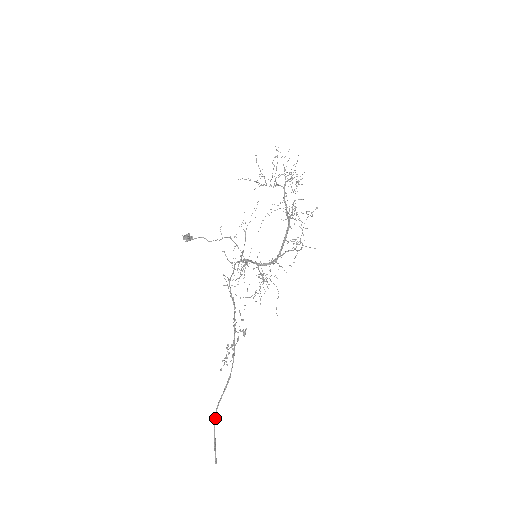
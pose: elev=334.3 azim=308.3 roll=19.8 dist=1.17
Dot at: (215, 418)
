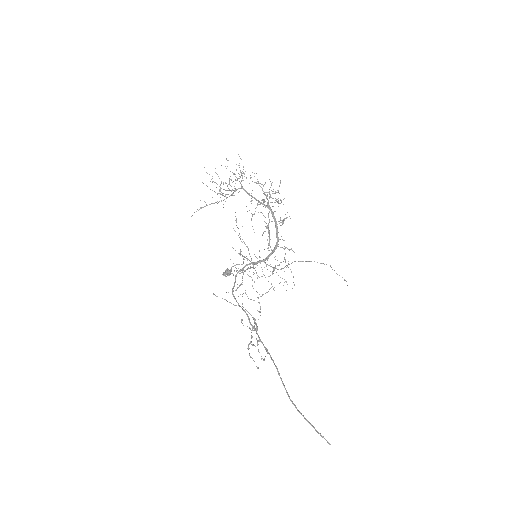
Dot at: (295, 407)
